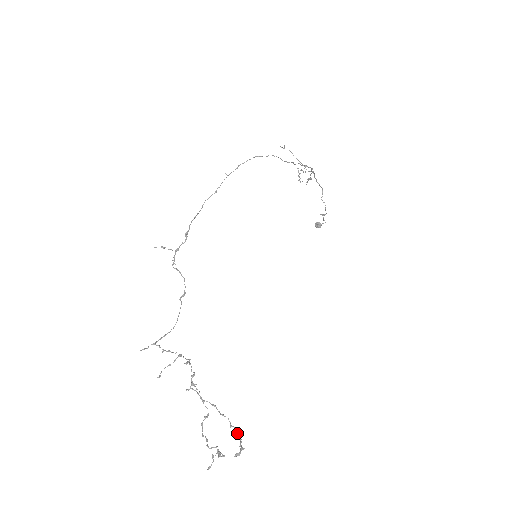
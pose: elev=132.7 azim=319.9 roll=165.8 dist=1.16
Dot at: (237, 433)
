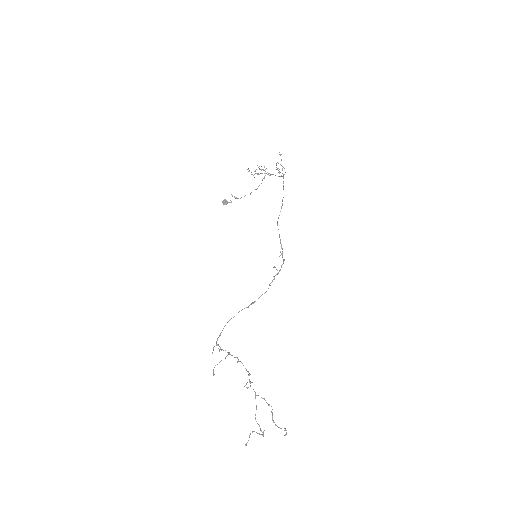
Dot at: (272, 416)
